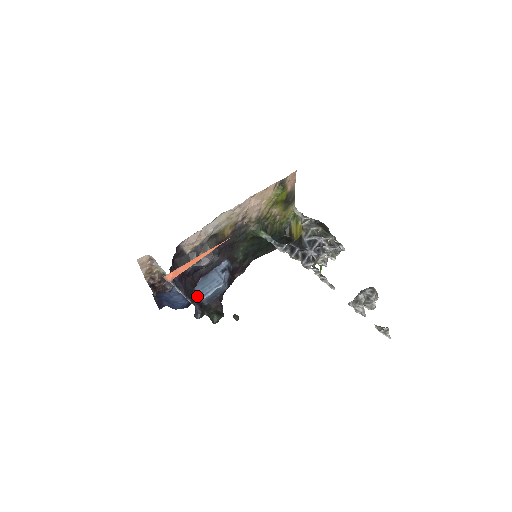
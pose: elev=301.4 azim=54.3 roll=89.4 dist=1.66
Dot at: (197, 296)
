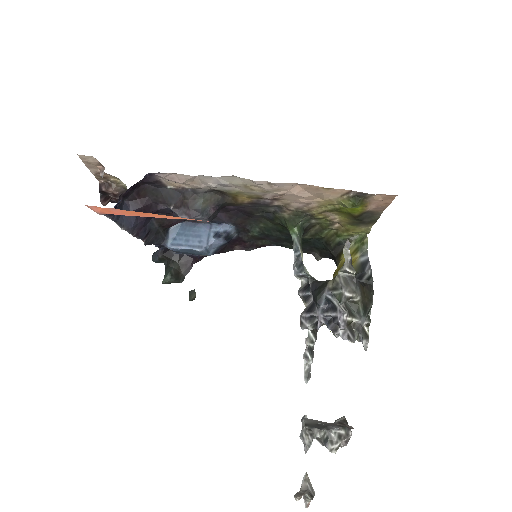
Dot at: (164, 239)
